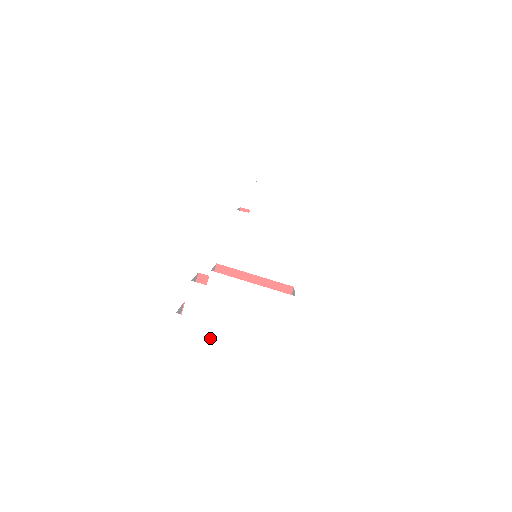
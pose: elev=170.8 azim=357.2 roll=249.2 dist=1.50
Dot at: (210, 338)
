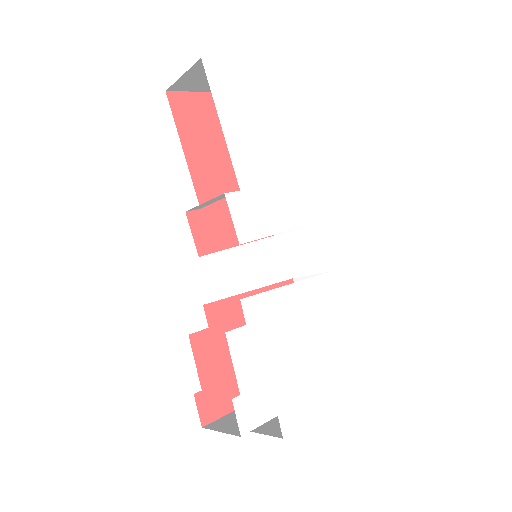
Dot at: (288, 398)
